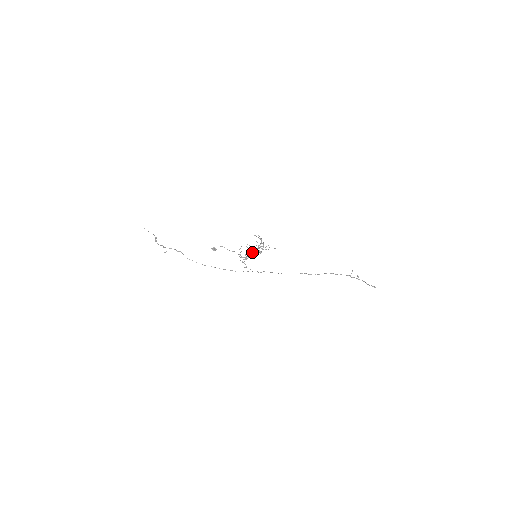
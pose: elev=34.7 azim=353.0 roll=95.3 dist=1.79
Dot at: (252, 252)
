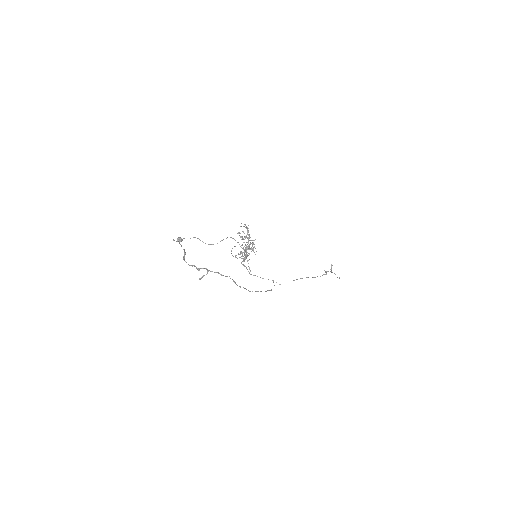
Dot at: (245, 249)
